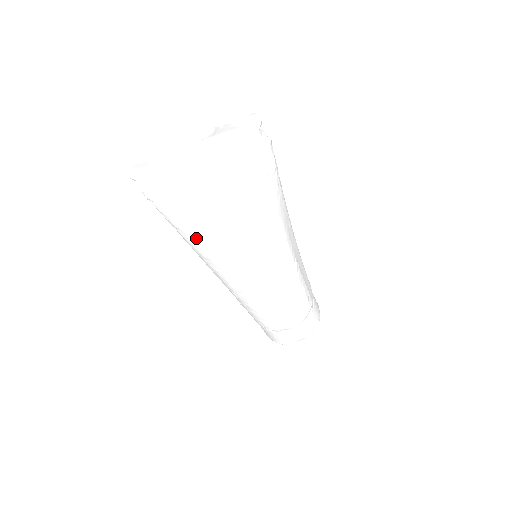
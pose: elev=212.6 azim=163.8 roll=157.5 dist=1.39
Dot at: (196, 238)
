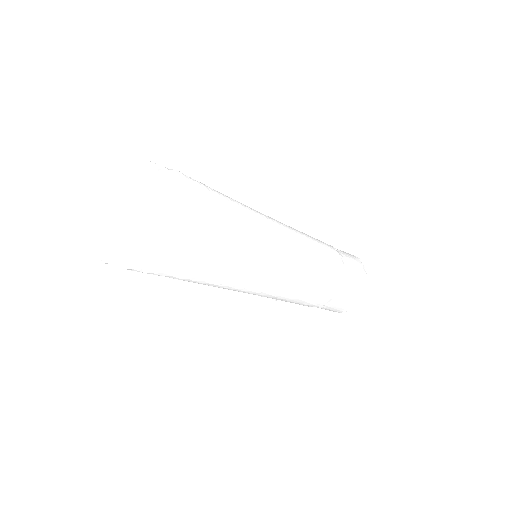
Dot at: (185, 275)
